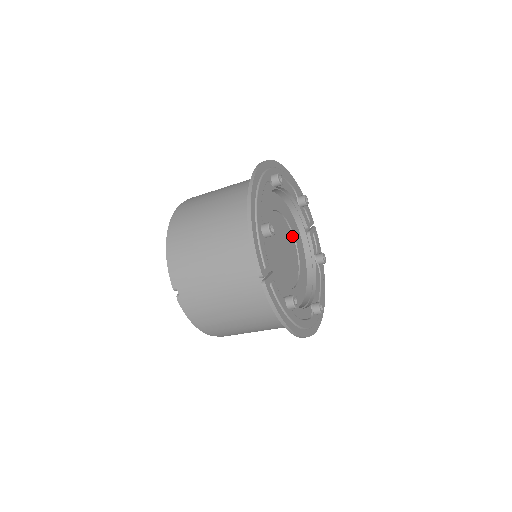
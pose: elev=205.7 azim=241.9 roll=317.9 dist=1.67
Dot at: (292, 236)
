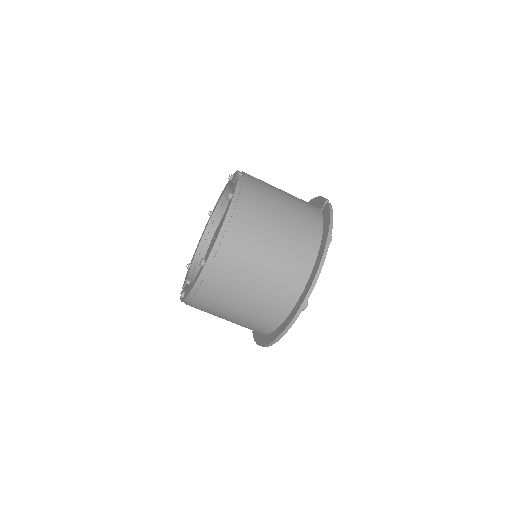
Dot at: occluded
